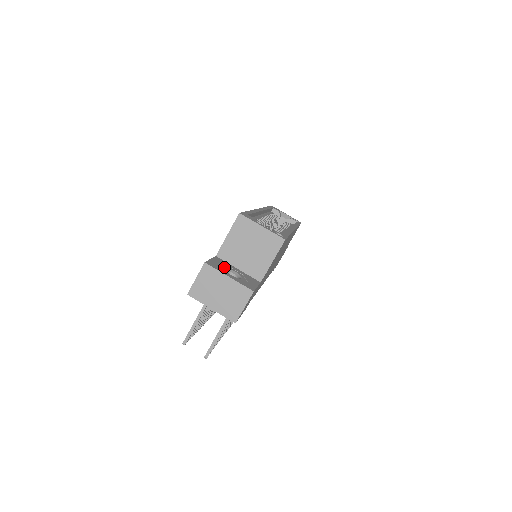
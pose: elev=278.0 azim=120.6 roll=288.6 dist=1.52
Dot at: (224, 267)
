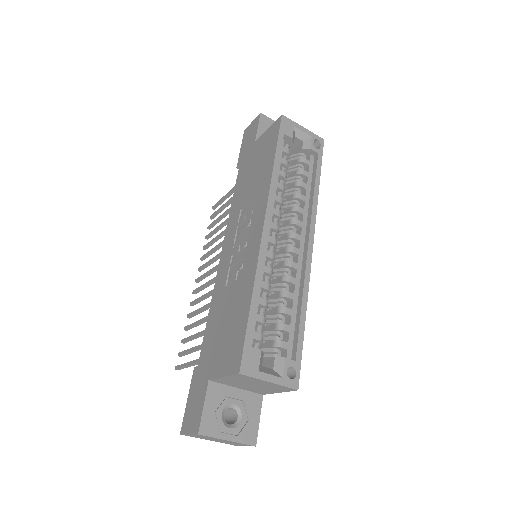
Dot at: (220, 410)
